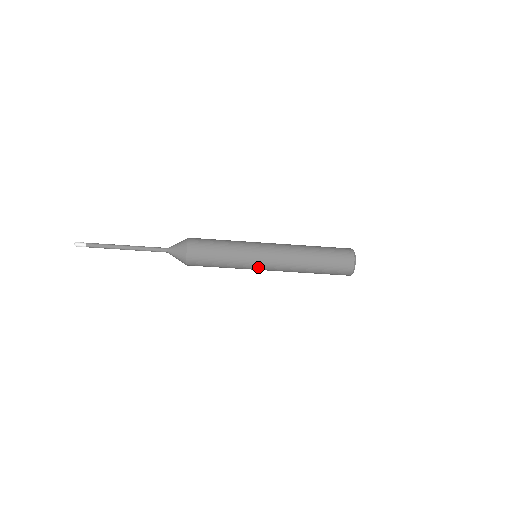
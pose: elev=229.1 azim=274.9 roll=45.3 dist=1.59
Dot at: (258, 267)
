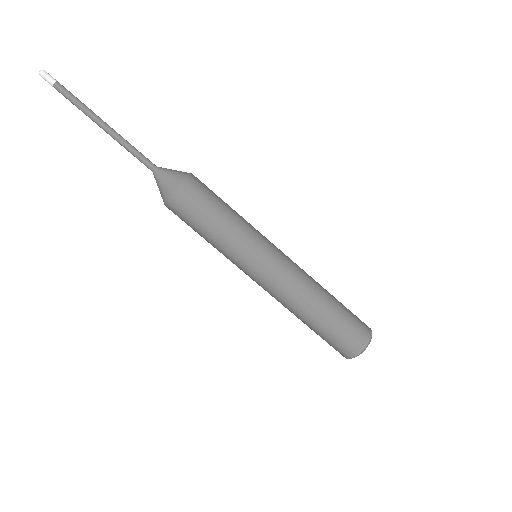
Dot at: (248, 273)
